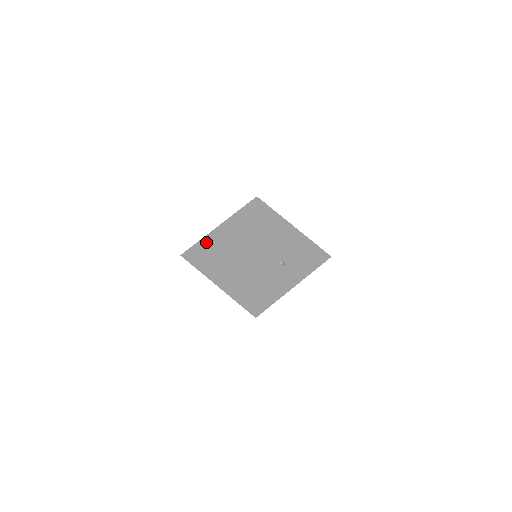
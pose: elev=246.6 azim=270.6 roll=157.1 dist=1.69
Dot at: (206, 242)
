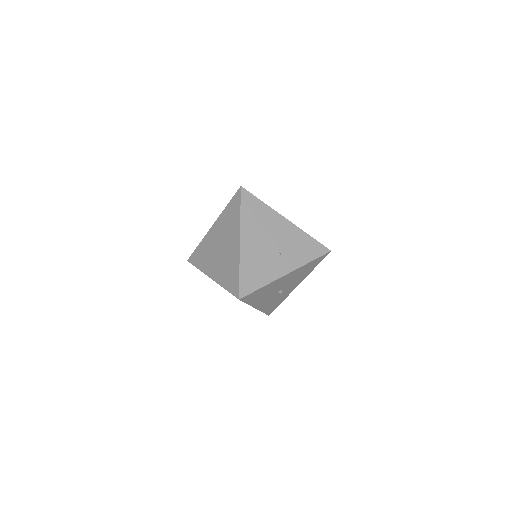
Dot at: occluded
